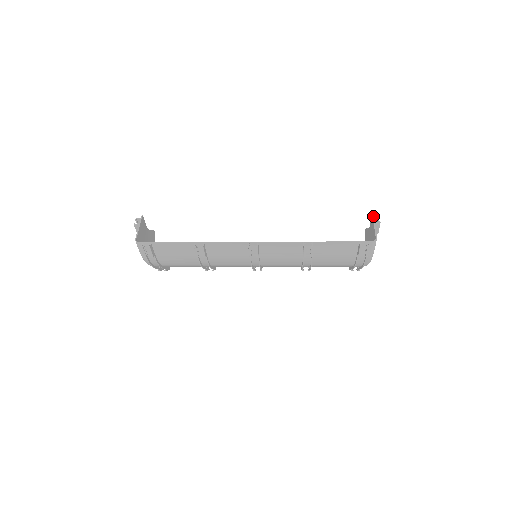
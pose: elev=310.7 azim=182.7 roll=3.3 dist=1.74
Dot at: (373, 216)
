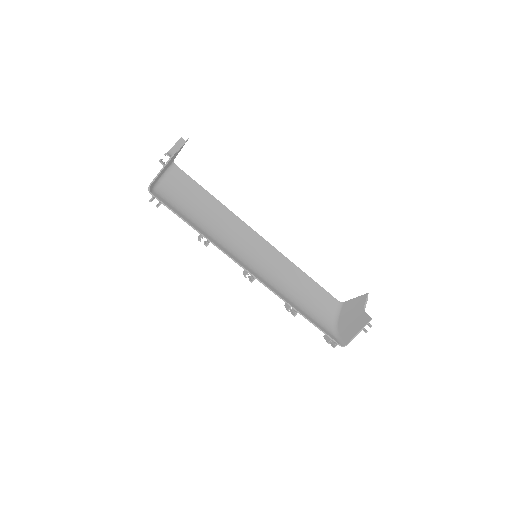
Dot at: (368, 322)
